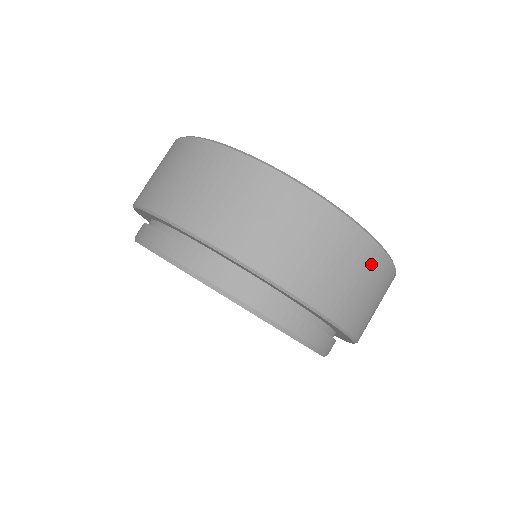
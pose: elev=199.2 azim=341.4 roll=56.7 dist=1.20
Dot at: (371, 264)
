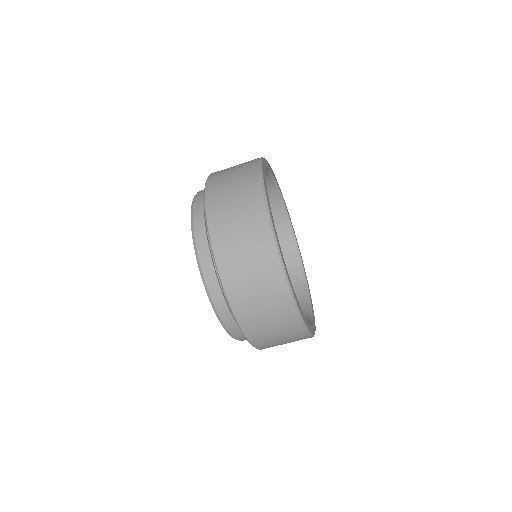
Dot at: (270, 275)
